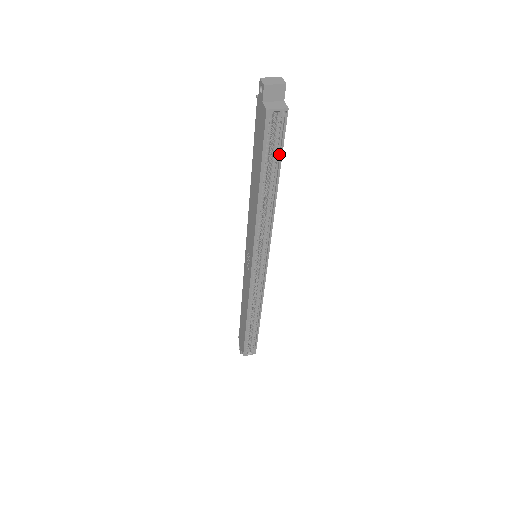
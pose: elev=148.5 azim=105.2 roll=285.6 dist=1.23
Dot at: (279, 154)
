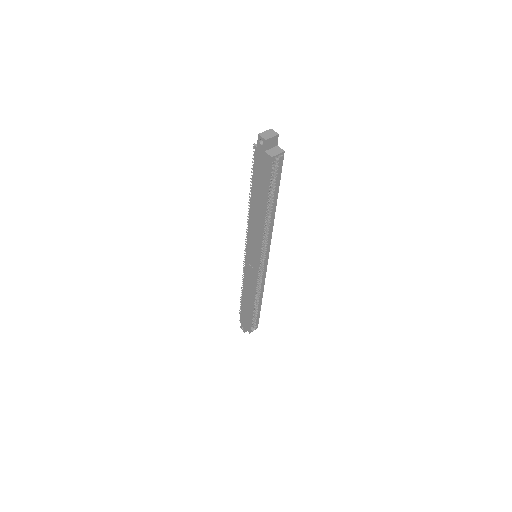
Dot at: (277, 182)
